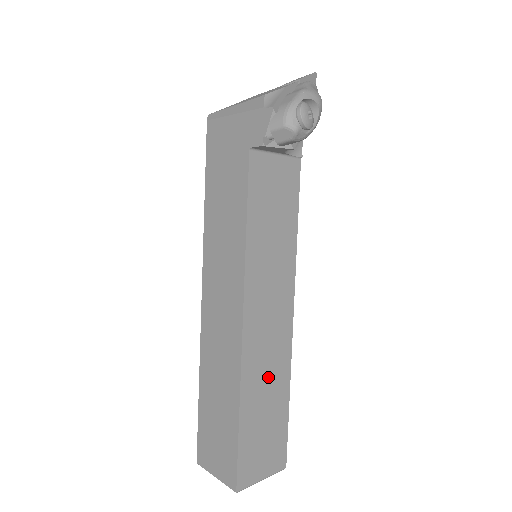
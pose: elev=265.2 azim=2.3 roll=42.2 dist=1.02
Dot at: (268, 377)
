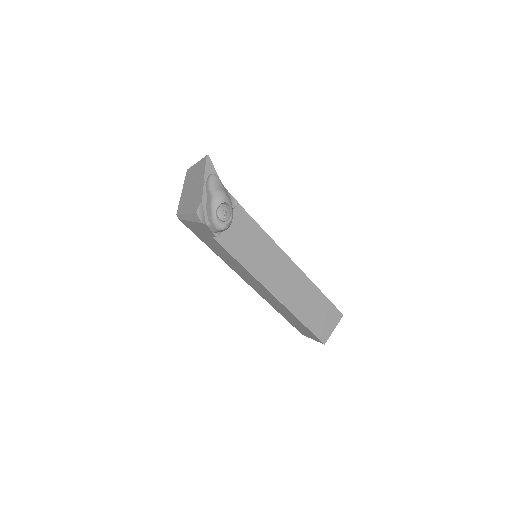
Dot at: (304, 298)
